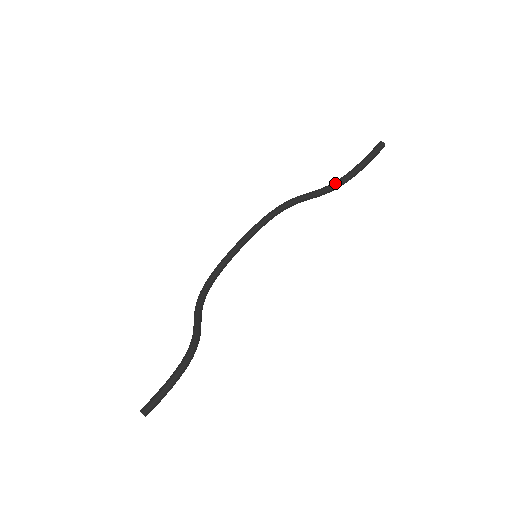
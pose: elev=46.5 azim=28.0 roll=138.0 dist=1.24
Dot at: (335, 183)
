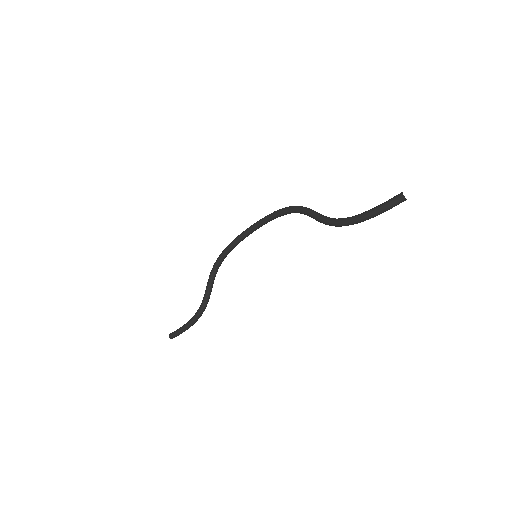
Dot at: (336, 223)
